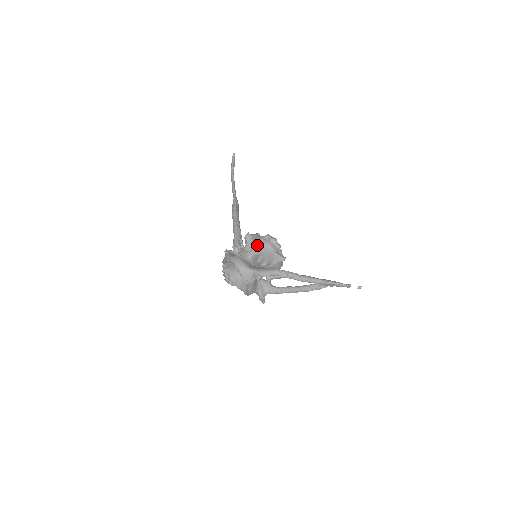
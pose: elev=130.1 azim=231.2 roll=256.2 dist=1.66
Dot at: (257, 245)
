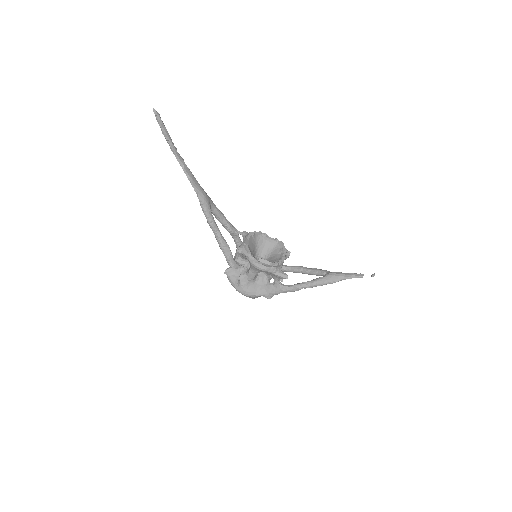
Dot at: (254, 270)
